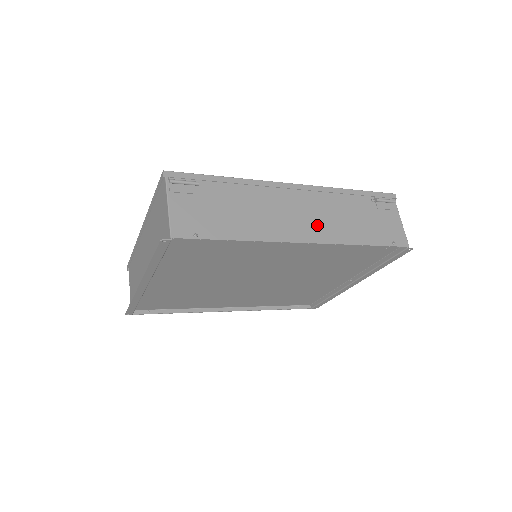
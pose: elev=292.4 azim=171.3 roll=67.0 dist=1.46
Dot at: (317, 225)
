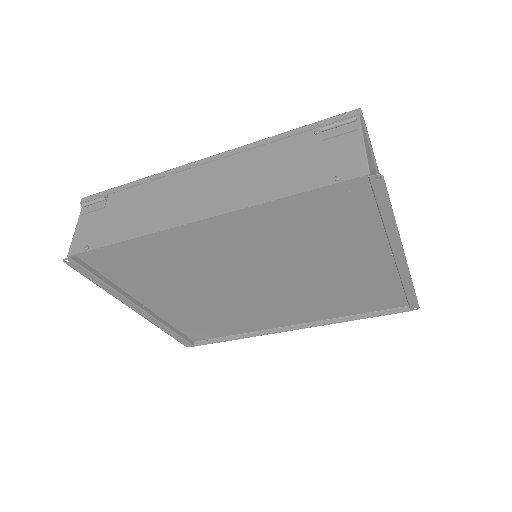
Dot at: (221, 194)
